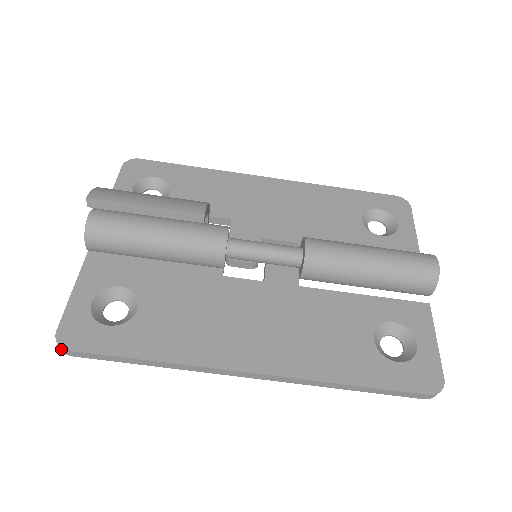
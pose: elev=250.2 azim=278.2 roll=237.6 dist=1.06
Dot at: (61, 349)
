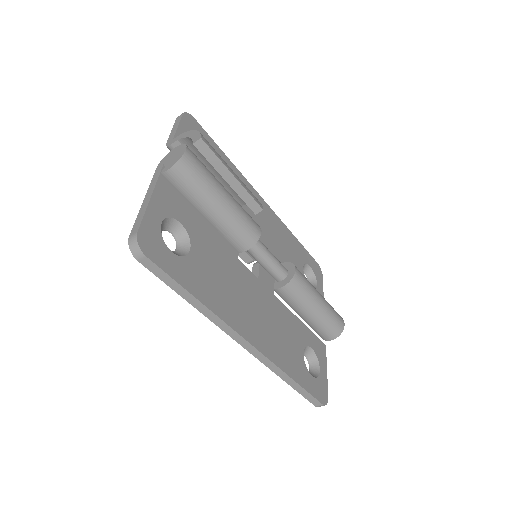
Dot at: (135, 250)
